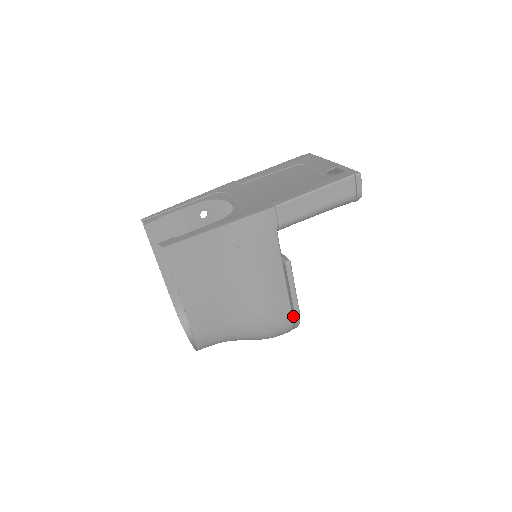
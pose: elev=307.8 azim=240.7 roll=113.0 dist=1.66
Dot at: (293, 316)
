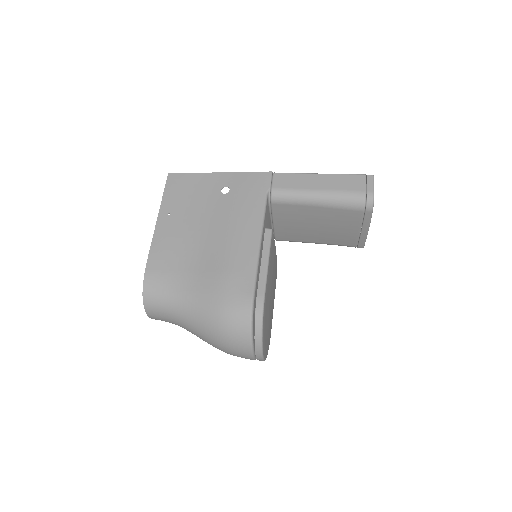
Dot at: (264, 324)
